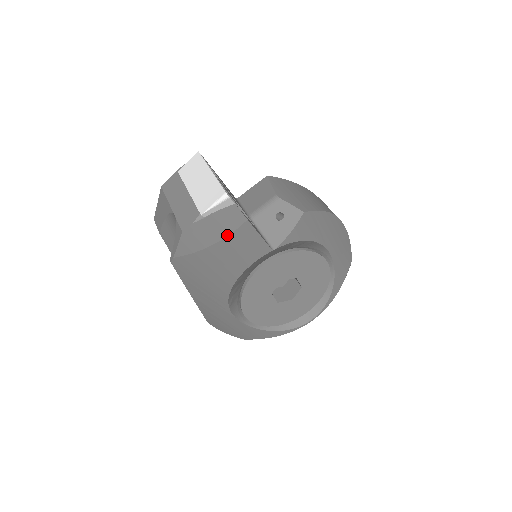
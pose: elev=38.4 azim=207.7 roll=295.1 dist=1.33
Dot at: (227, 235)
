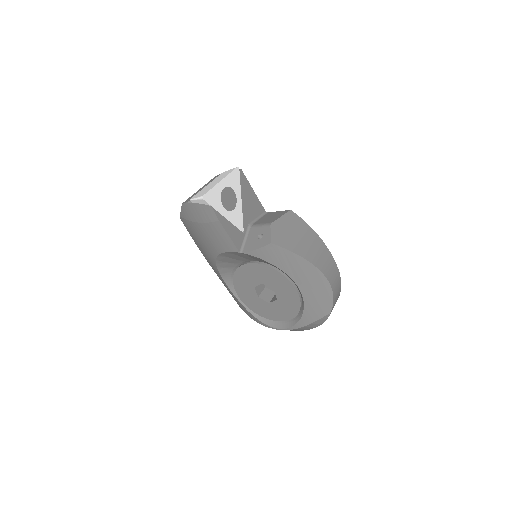
Dot at: (206, 222)
